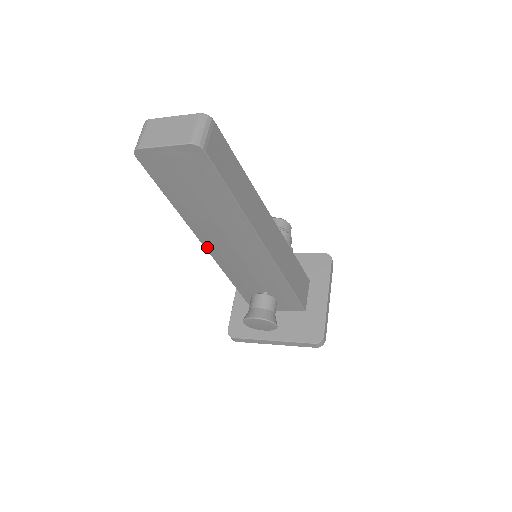
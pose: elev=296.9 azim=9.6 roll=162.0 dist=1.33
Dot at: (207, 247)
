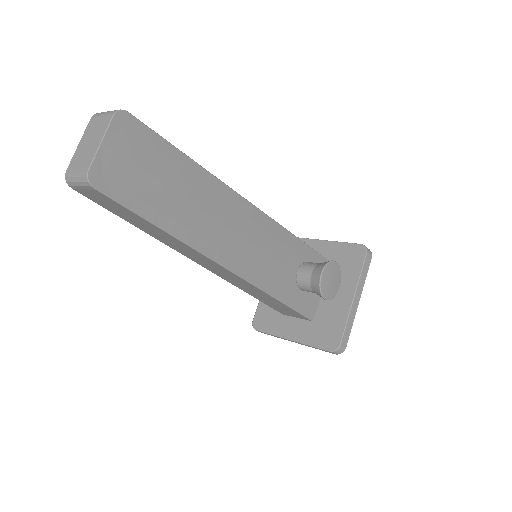
Dot at: (226, 265)
